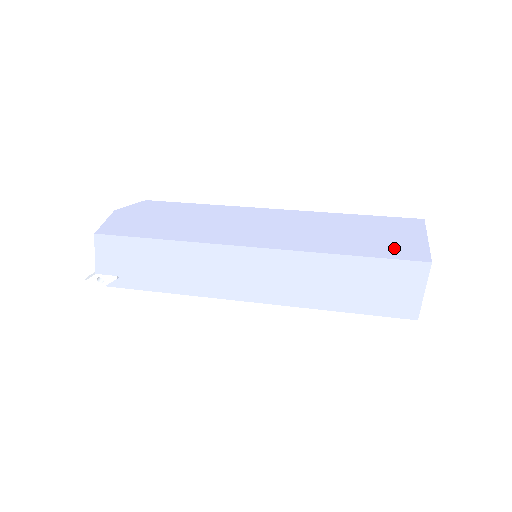
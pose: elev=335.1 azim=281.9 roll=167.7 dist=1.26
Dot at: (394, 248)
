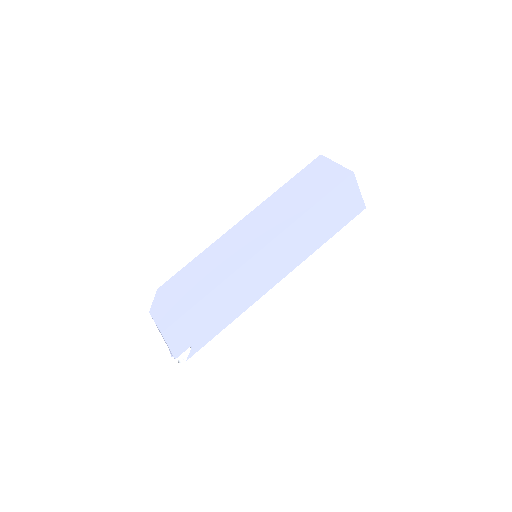
Dot at: (328, 182)
